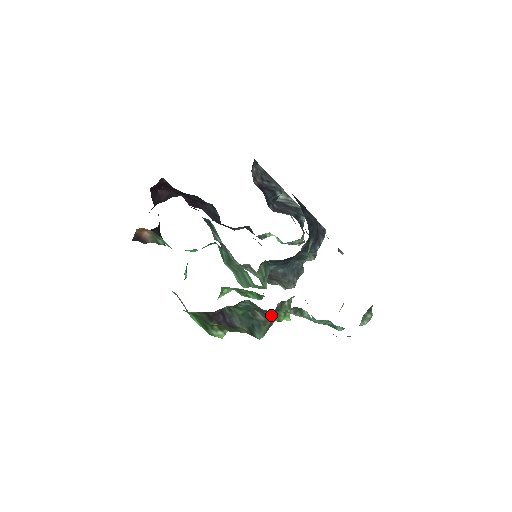
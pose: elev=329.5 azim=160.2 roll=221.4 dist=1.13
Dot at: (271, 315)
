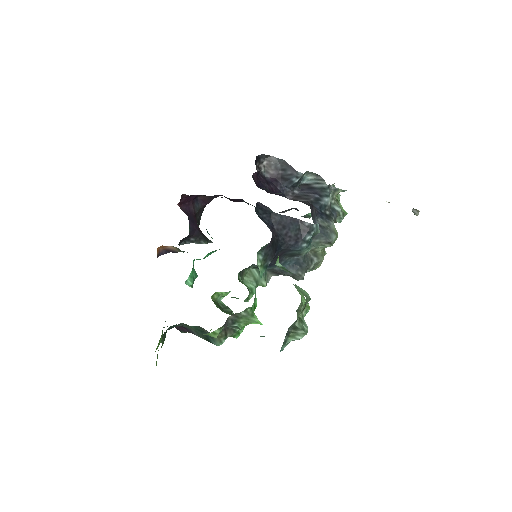
Dot at: occluded
